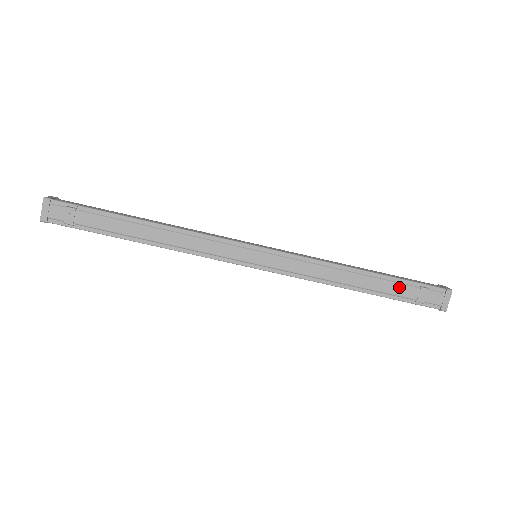
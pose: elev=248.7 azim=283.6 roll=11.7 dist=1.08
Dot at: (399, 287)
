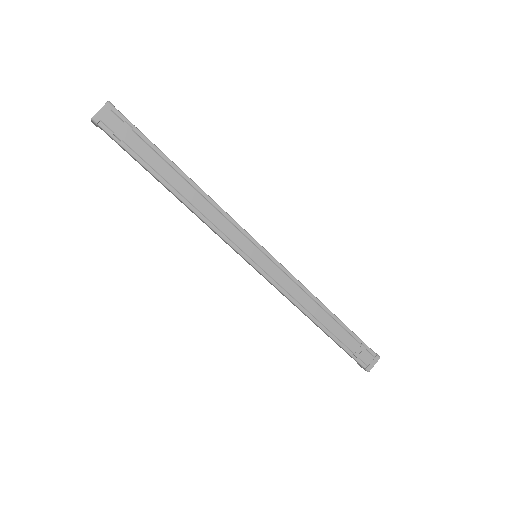
Dot at: (347, 336)
